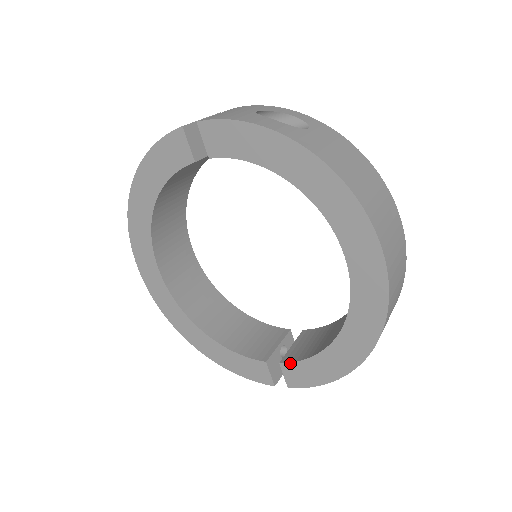
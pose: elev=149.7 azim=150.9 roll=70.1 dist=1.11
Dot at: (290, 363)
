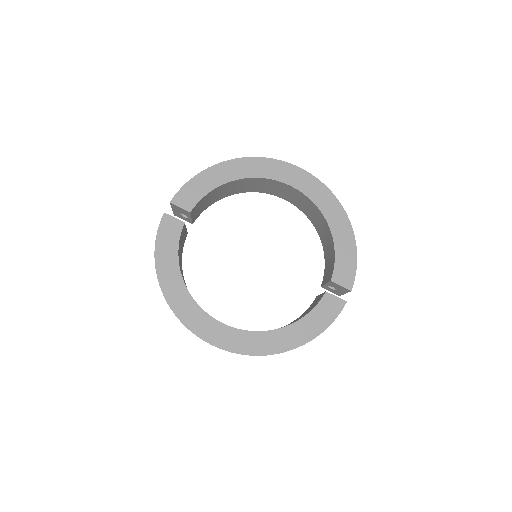
Dot at: (333, 272)
